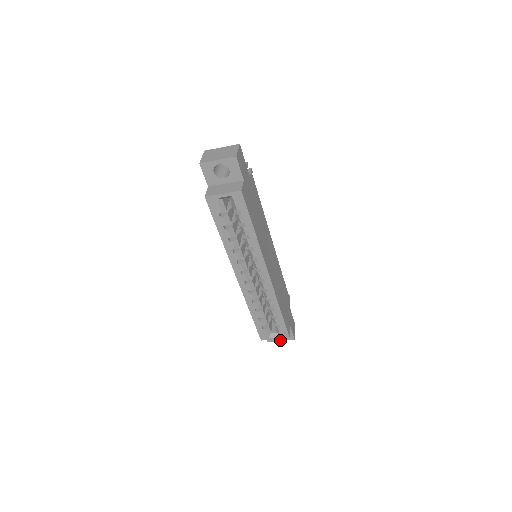
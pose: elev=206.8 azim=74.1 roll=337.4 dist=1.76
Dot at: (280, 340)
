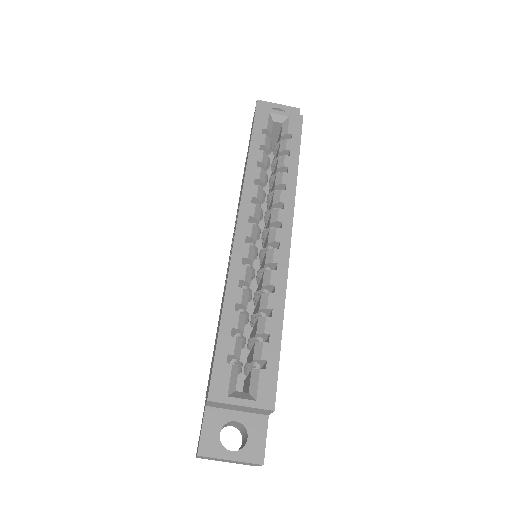
Dot at: (230, 457)
